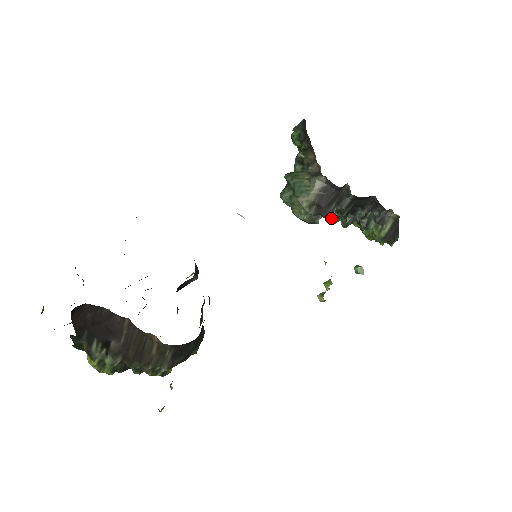
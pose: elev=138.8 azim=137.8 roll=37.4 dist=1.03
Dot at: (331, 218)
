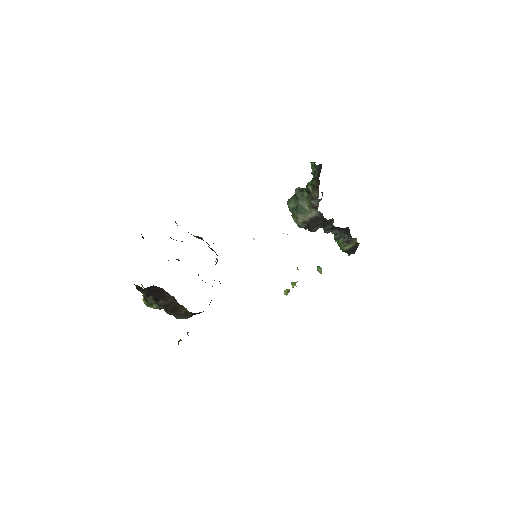
Dot at: (315, 231)
